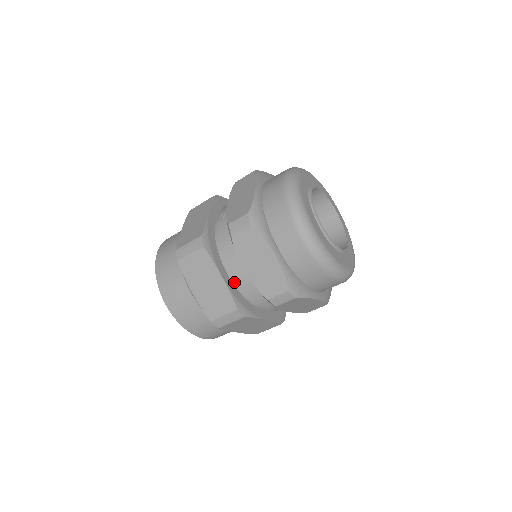
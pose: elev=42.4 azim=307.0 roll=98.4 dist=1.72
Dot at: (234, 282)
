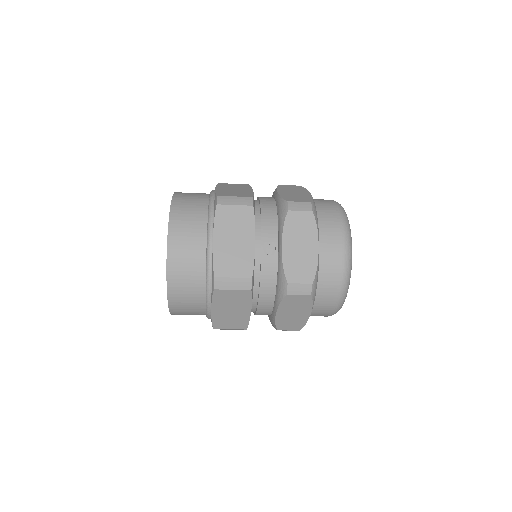
Dot at: (252, 307)
